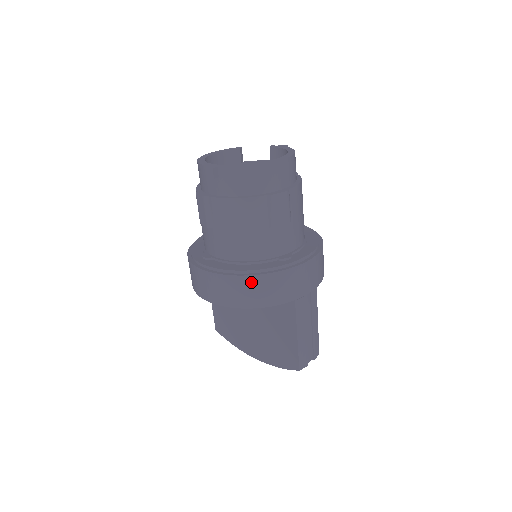
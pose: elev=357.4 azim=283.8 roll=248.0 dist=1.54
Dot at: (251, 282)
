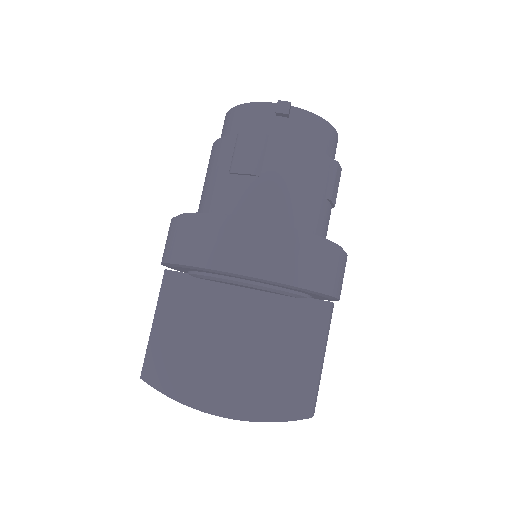
Dot at: (315, 249)
